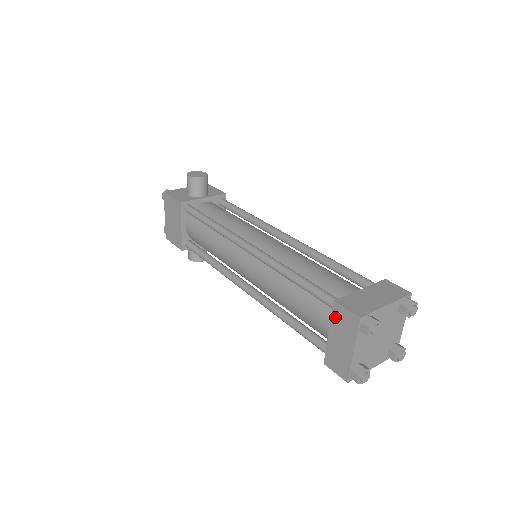
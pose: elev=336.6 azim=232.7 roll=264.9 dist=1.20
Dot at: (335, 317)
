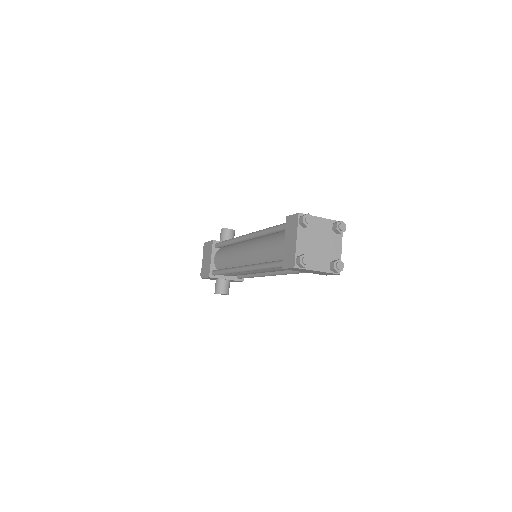
Dot at: (287, 226)
